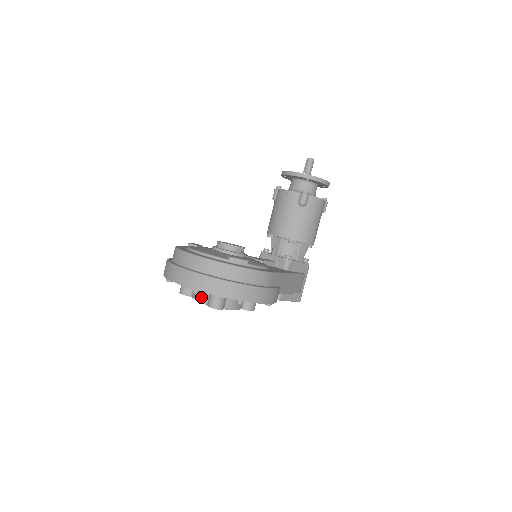
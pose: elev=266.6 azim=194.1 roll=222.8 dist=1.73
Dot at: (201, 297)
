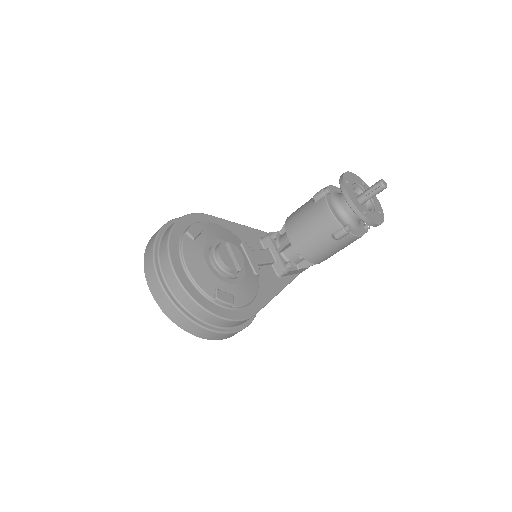
Dot at: occluded
